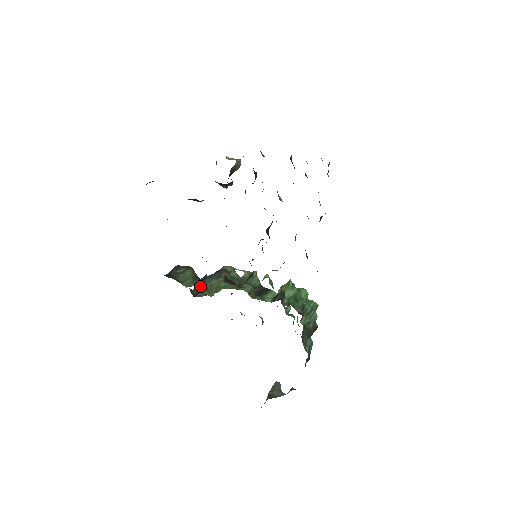
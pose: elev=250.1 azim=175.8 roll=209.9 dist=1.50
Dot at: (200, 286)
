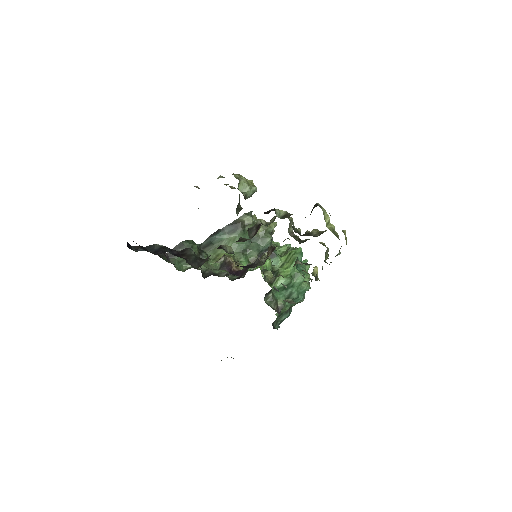
Dot at: (209, 241)
